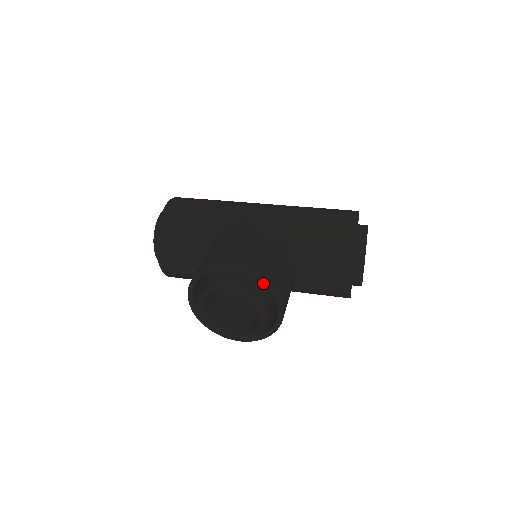
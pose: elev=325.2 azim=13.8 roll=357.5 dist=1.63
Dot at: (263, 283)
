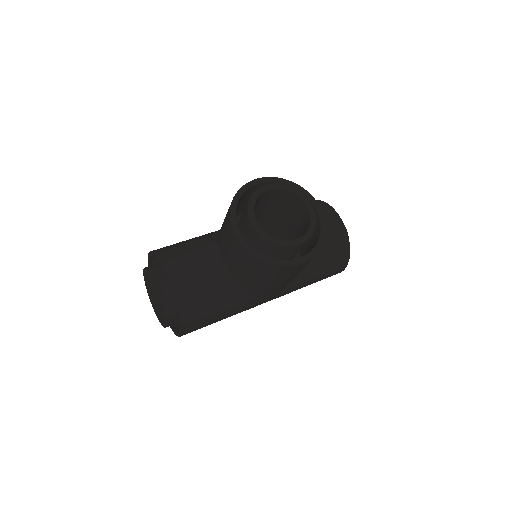
Dot at: occluded
